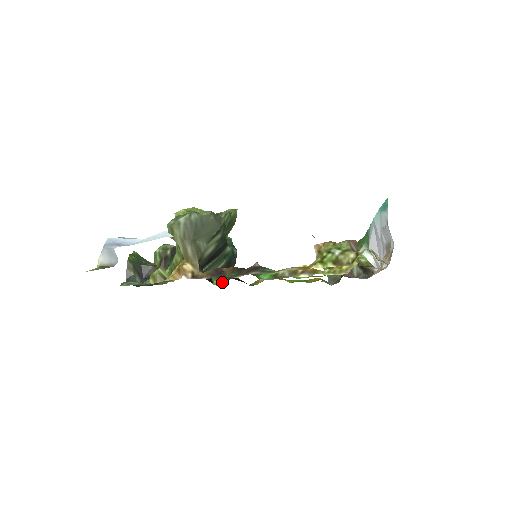
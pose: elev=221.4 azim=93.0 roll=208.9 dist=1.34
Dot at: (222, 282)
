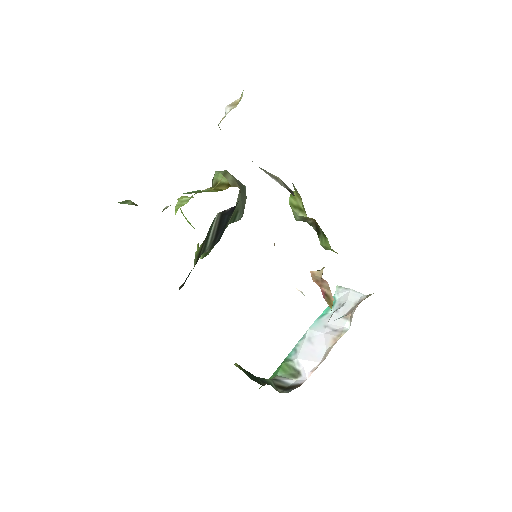
Dot at: occluded
